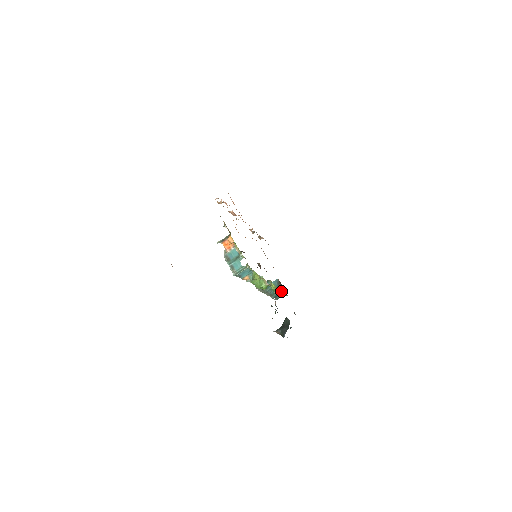
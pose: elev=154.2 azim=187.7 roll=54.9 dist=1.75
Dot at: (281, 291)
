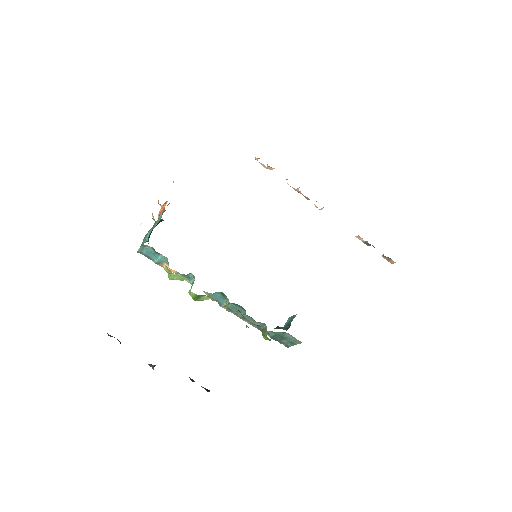
Dot at: occluded
